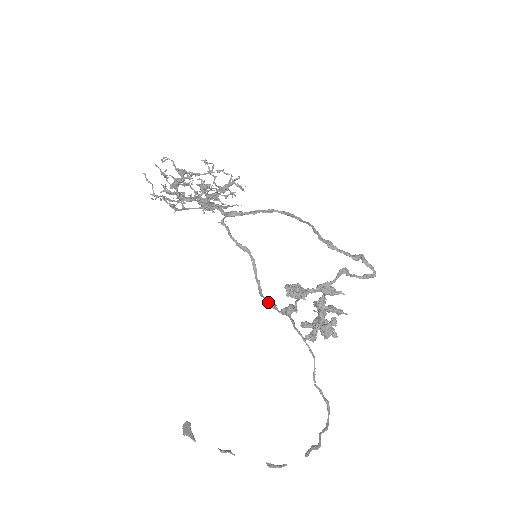
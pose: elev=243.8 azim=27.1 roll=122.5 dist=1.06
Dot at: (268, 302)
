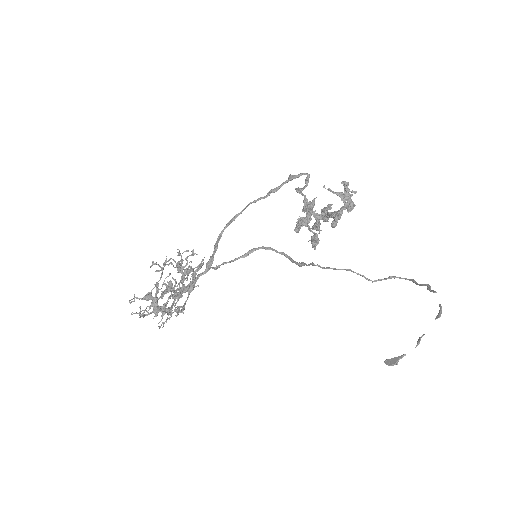
Dot at: (298, 264)
